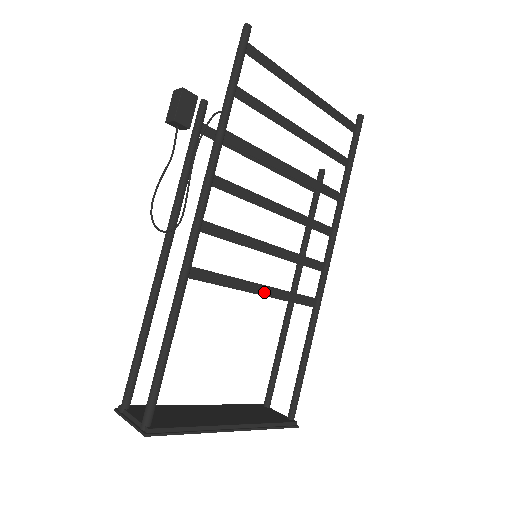
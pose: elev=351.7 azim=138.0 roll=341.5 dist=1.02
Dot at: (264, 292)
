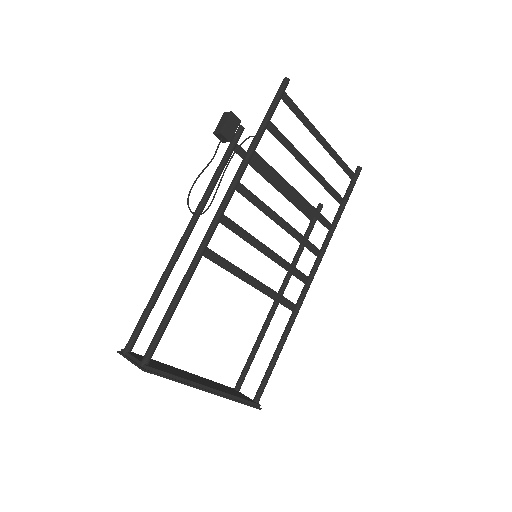
Dot at: (257, 286)
